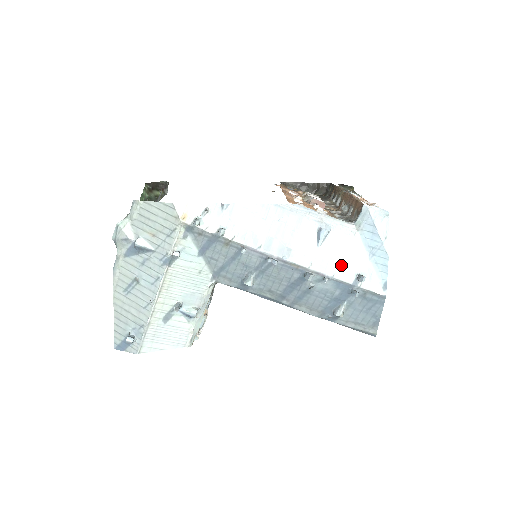
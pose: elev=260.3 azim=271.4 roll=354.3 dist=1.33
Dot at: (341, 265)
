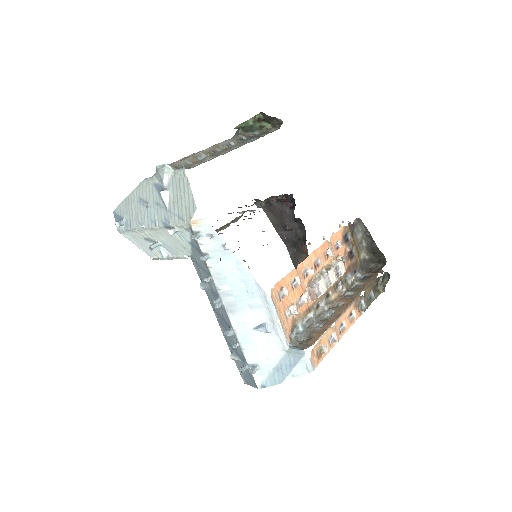
Dot at: (254, 351)
